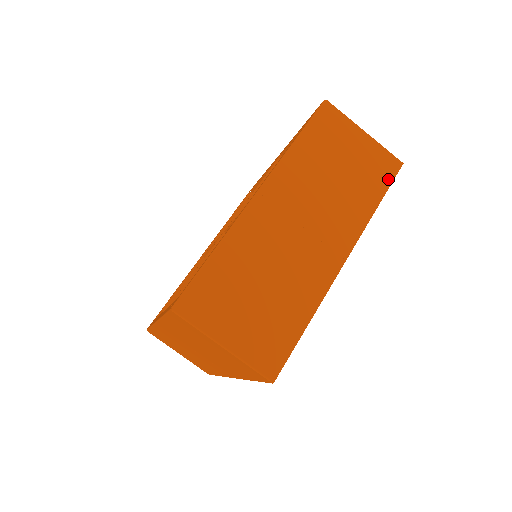
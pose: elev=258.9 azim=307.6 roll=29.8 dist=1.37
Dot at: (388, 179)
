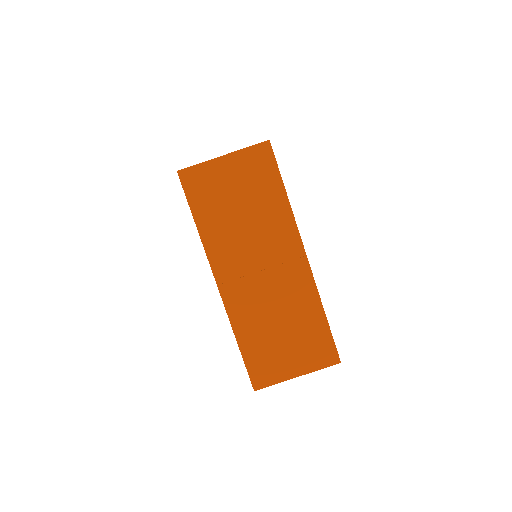
Dot at: occluded
